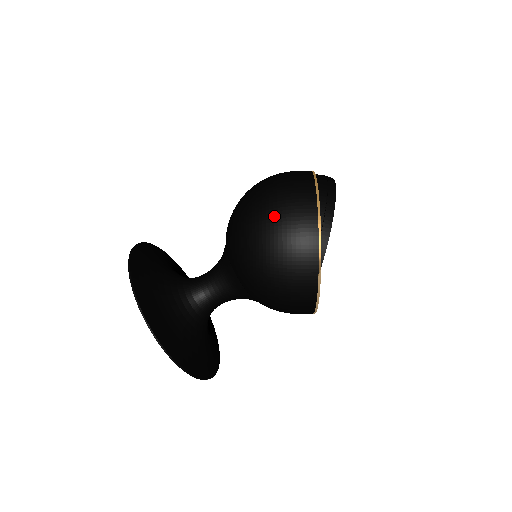
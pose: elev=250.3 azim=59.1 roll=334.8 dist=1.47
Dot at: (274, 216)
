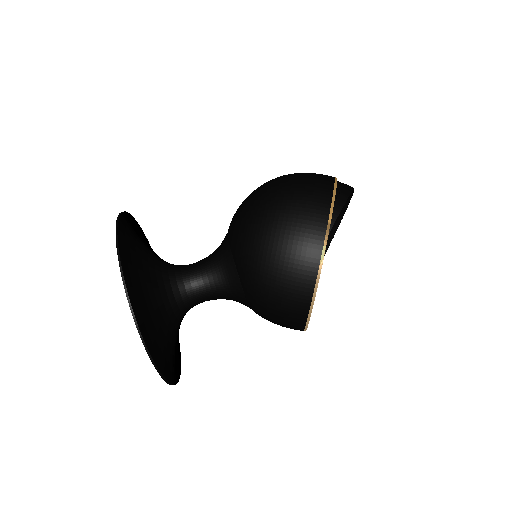
Dot at: (288, 182)
